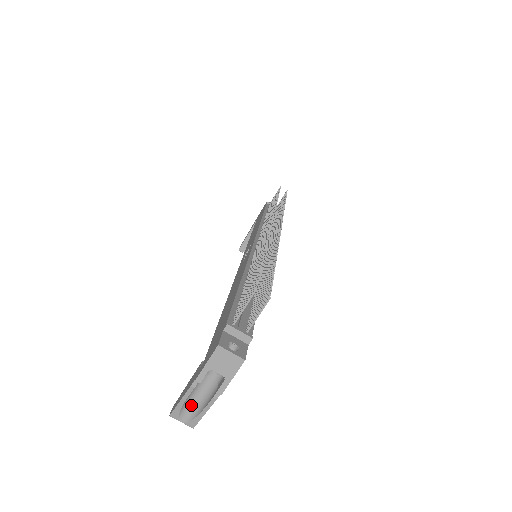
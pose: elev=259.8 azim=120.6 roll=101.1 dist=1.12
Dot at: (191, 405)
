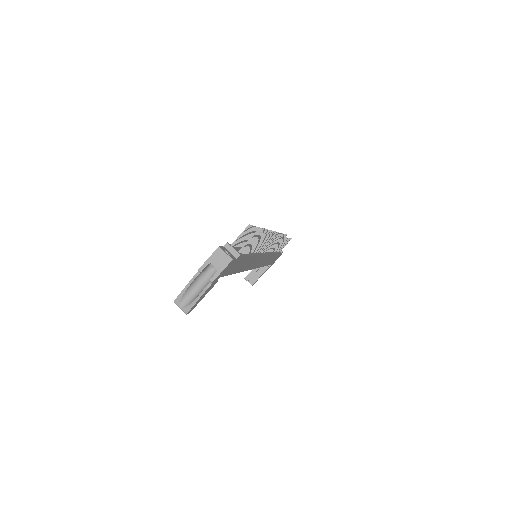
Dot at: (190, 295)
